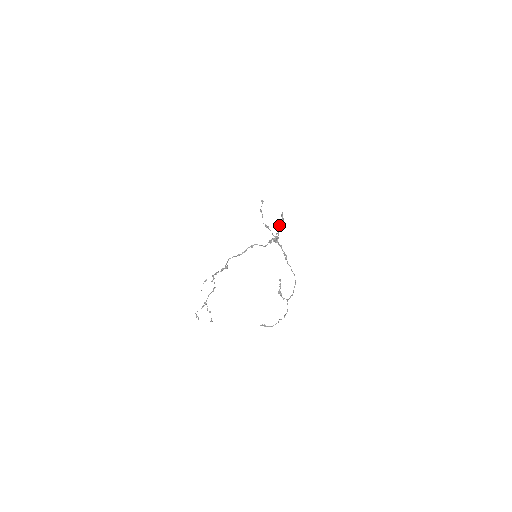
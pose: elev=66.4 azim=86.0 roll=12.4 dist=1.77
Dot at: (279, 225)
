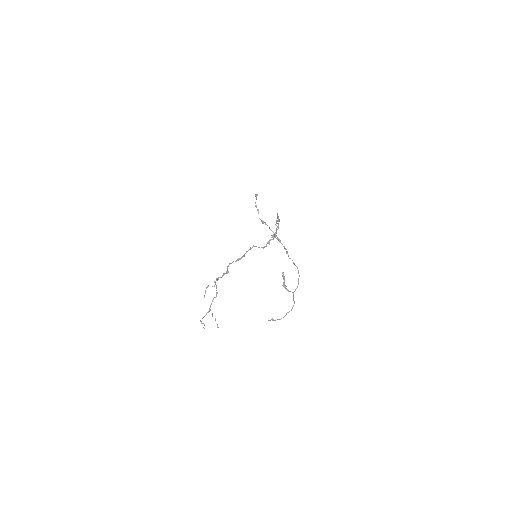
Dot at: occluded
